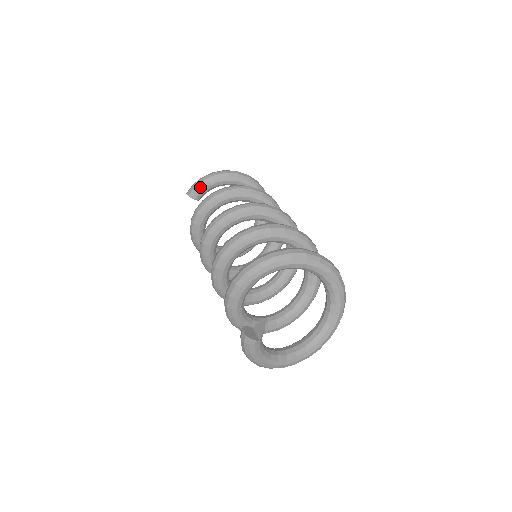
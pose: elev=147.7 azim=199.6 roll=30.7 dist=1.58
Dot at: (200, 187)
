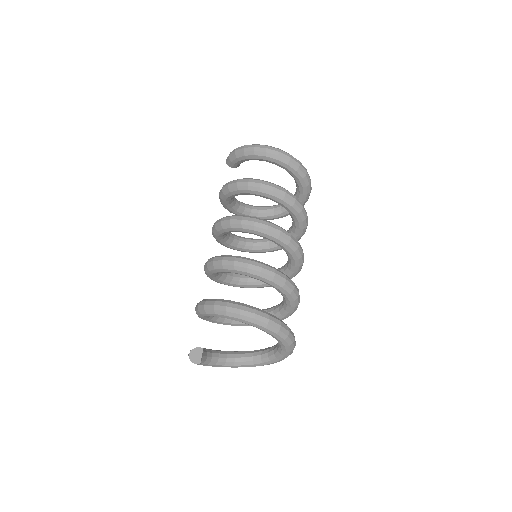
Dot at: (233, 160)
